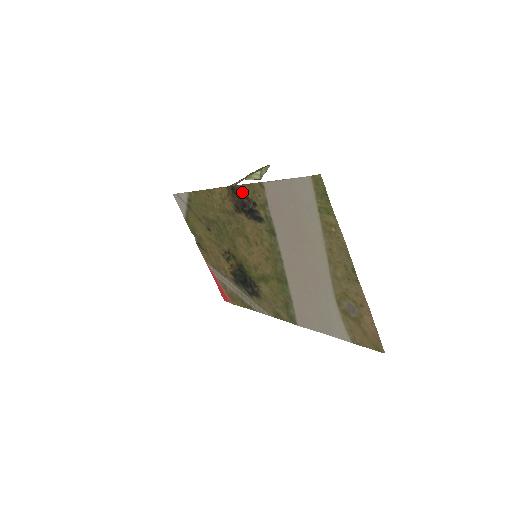
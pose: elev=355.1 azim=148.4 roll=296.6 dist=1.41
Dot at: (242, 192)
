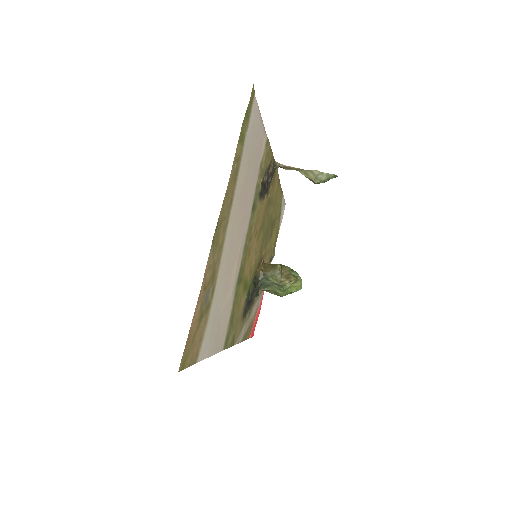
Dot at: (271, 164)
